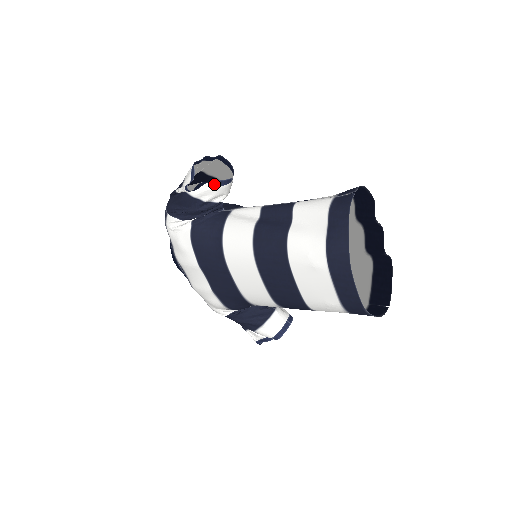
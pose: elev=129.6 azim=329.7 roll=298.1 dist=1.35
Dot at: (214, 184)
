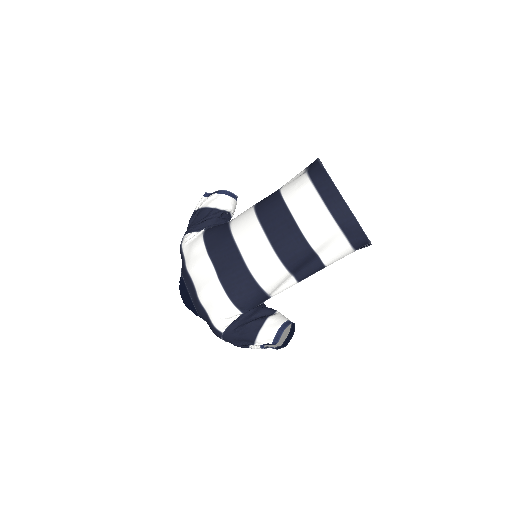
Dot at: (224, 194)
